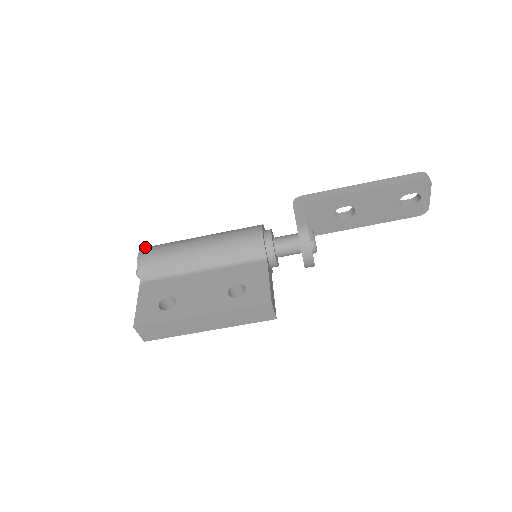
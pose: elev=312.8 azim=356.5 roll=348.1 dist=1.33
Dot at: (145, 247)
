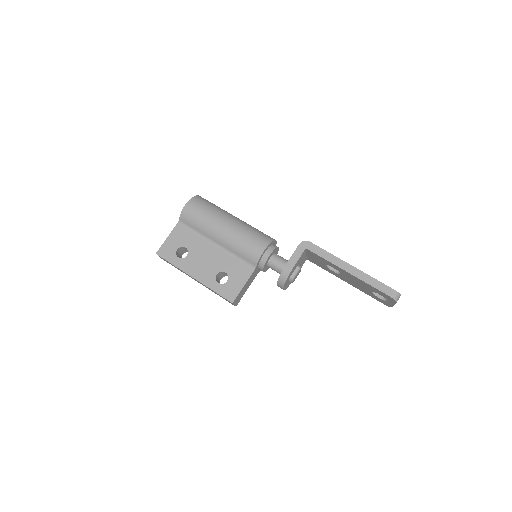
Dot at: (195, 198)
